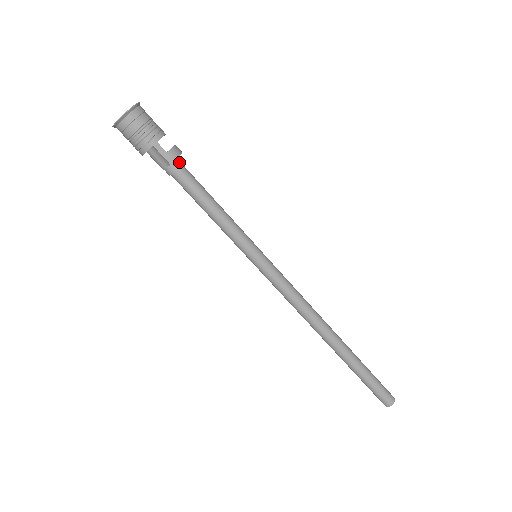
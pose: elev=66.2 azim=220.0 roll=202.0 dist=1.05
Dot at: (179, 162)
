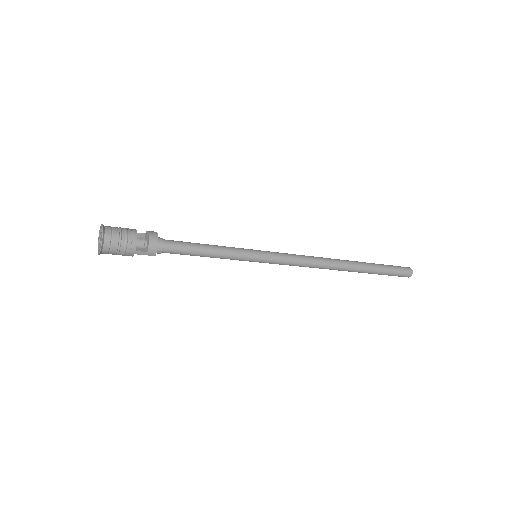
Dot at: (160, 246)
